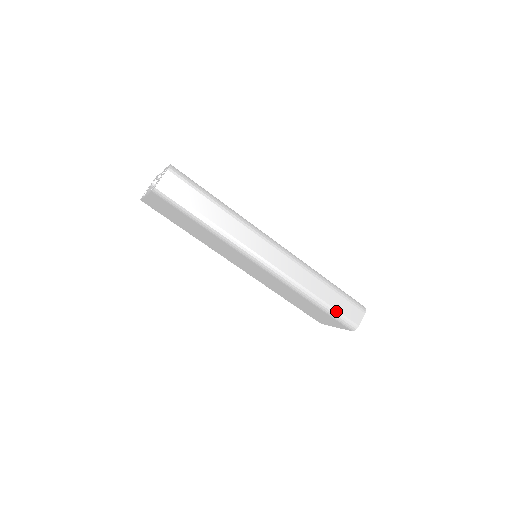
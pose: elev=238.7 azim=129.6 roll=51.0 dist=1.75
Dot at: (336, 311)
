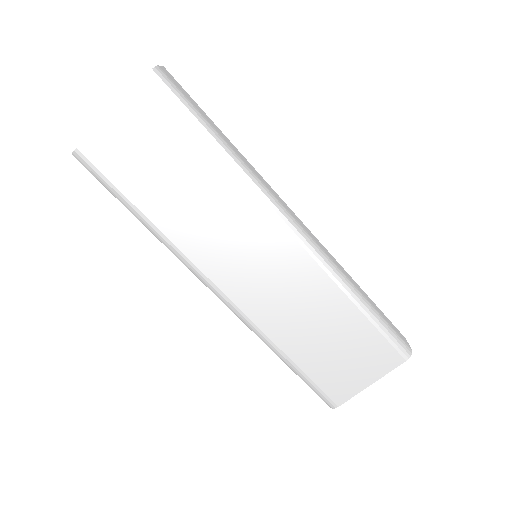
Dot at: (385, 320)
